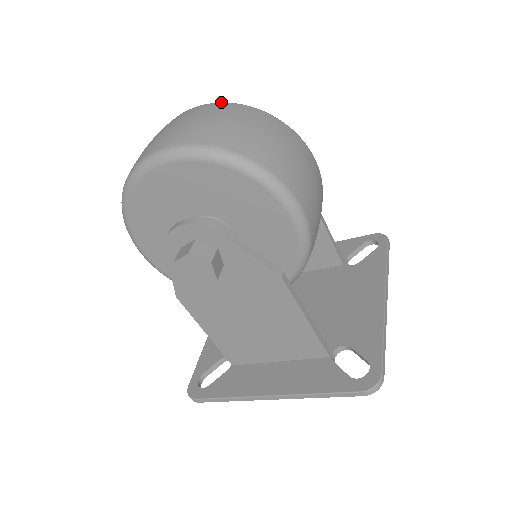
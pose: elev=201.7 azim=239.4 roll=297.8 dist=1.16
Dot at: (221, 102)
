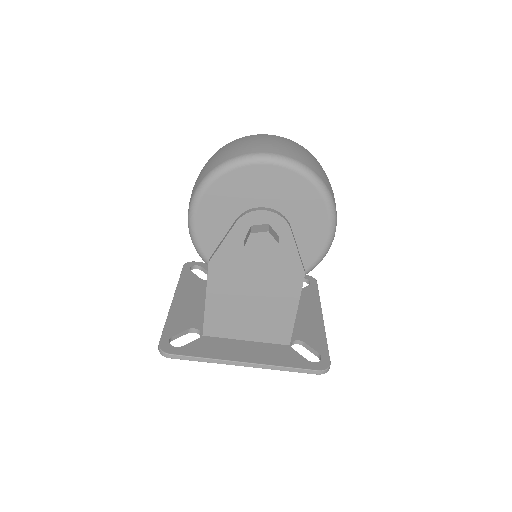
Dot at: occluded
